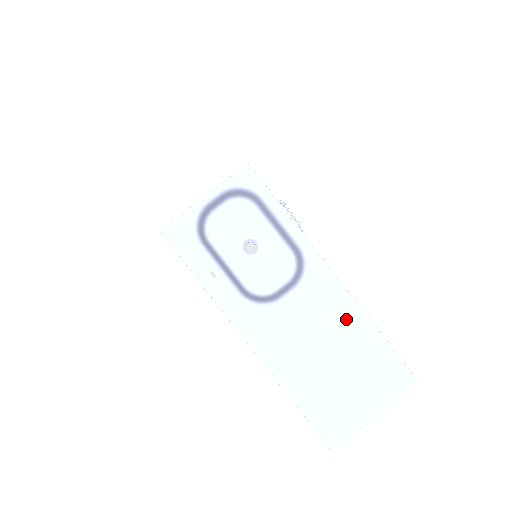
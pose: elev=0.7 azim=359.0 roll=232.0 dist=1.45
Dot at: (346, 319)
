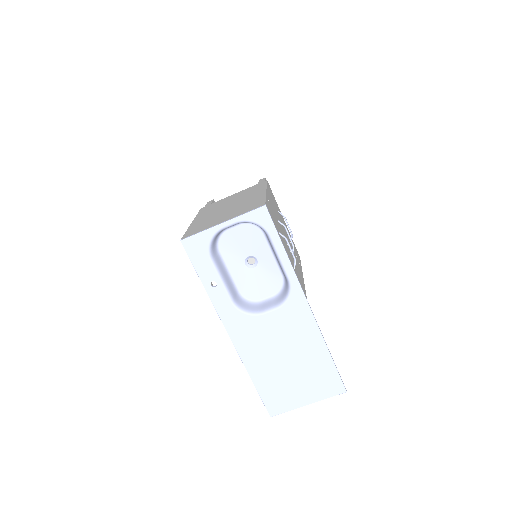
Dot at: (308, 339)
